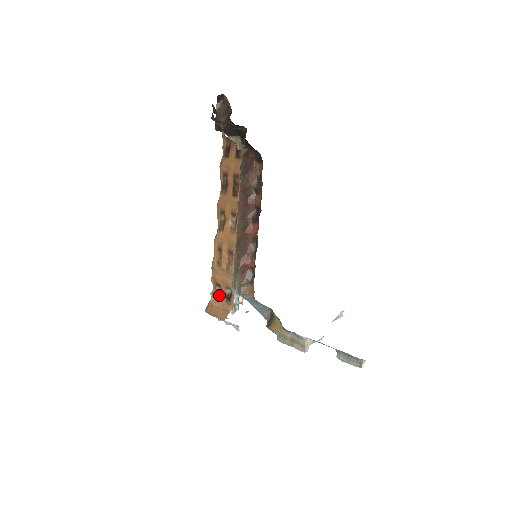
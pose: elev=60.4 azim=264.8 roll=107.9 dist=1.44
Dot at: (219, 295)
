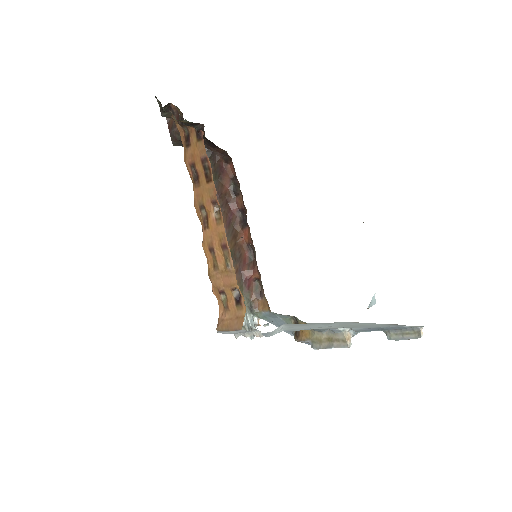
Dot at: (226, 304)
